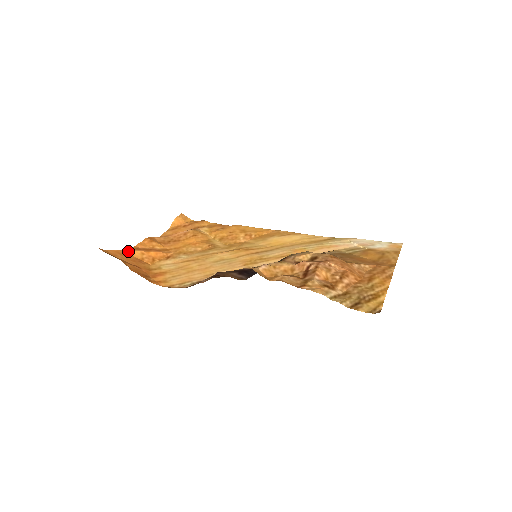
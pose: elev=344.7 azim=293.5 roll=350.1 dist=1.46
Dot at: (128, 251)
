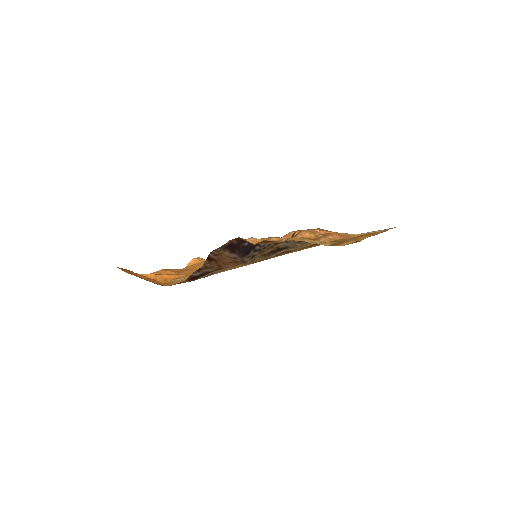
Dot at: (143, 274)
